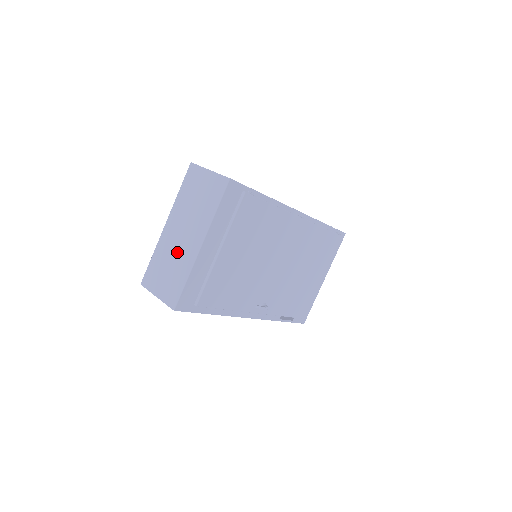
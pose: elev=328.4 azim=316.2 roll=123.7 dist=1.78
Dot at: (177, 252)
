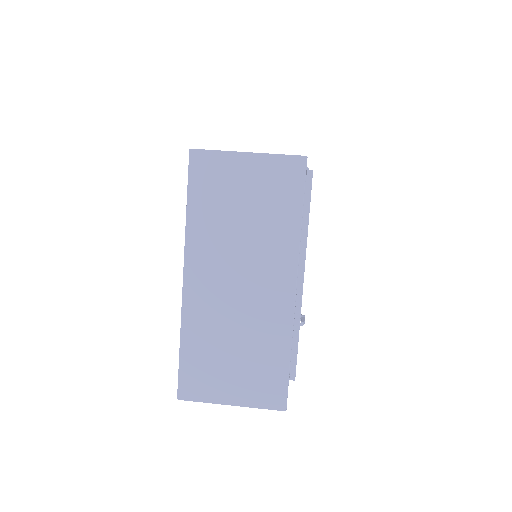
Dot at: (242, 317)
